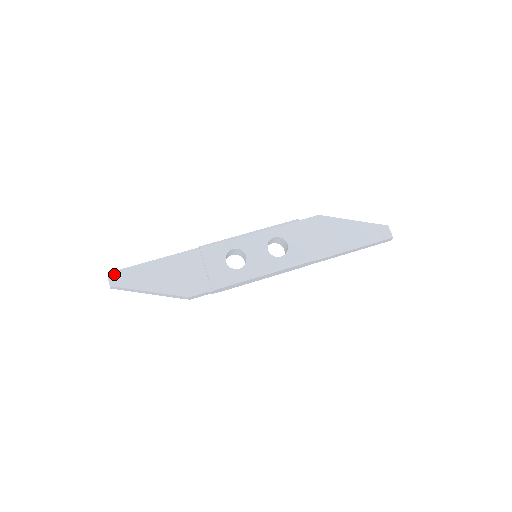
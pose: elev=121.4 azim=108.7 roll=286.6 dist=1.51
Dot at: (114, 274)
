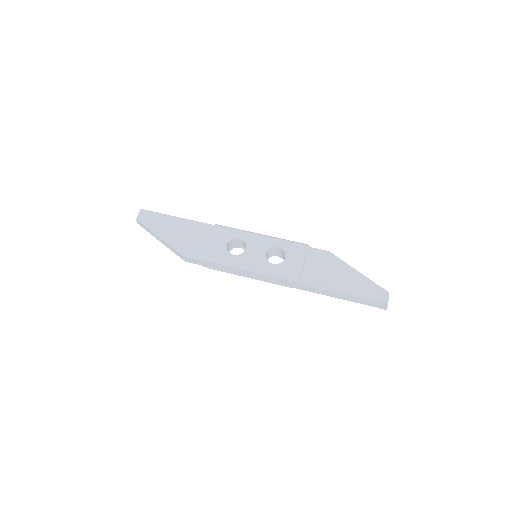
Dot at: (144, 212)
